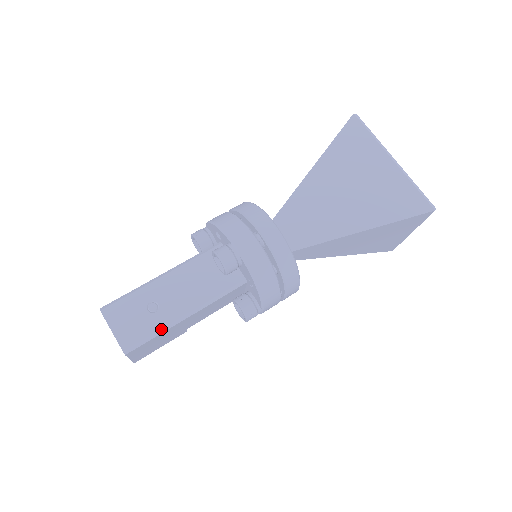
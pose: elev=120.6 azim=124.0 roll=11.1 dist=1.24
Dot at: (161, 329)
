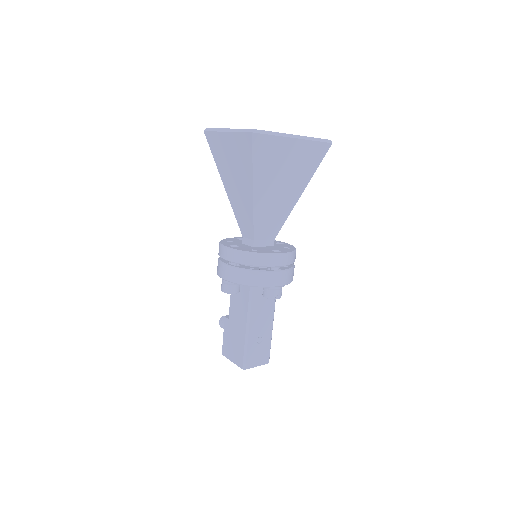
Dot at: occluded
